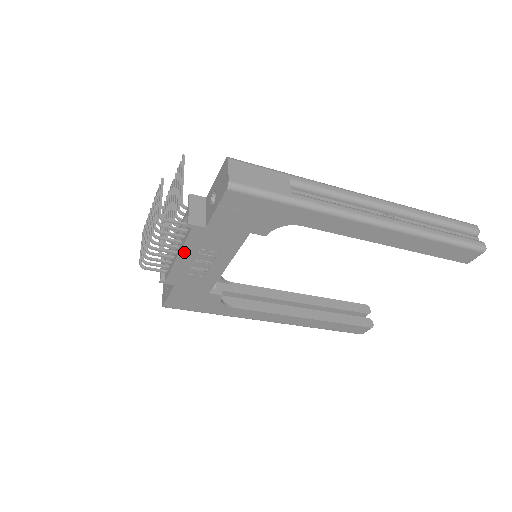
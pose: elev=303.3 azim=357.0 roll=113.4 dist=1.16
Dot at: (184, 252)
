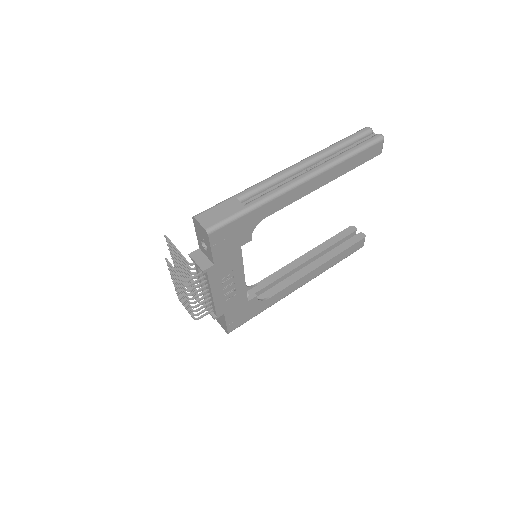
Dot at: (214, 289)
